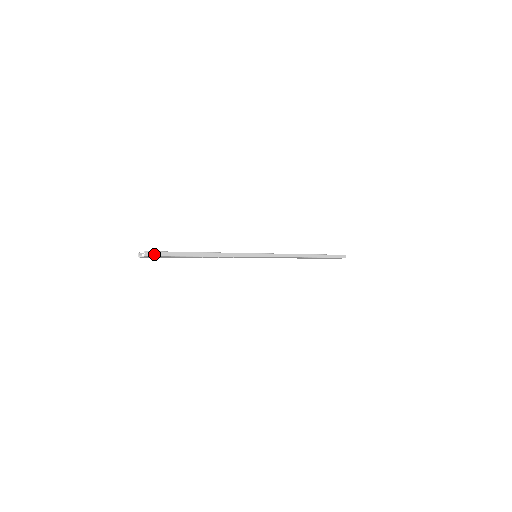
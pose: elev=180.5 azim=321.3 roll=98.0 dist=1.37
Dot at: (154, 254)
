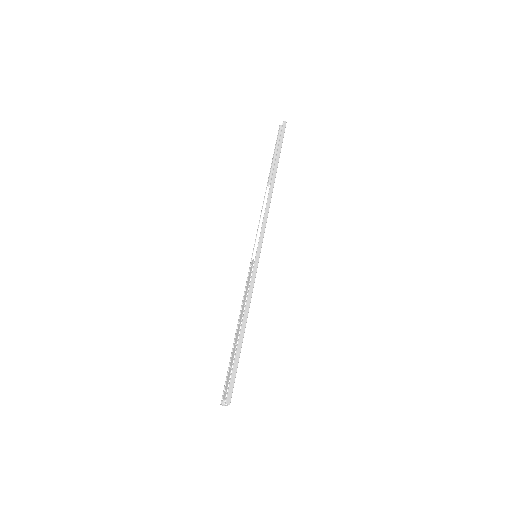
Dot at: (230, 394)
